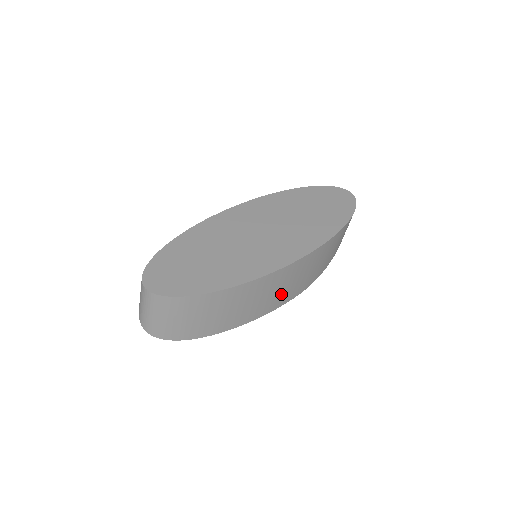
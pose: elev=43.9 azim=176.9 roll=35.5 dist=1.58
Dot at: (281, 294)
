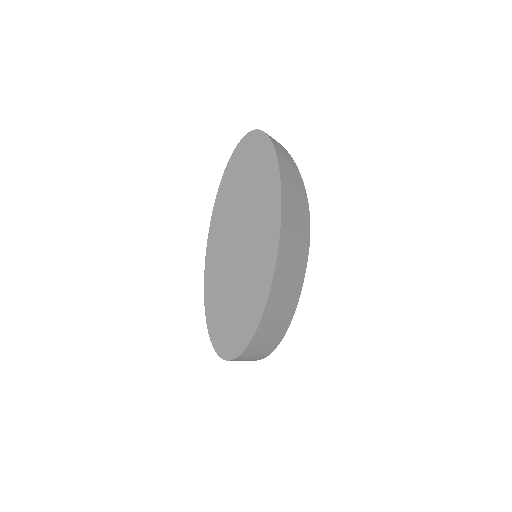
Dot at: (297, 263)
